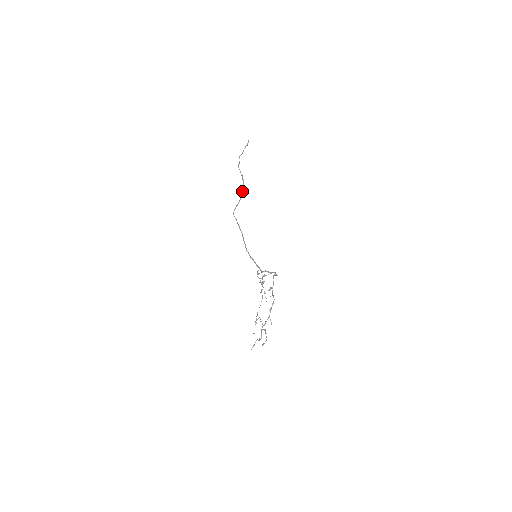
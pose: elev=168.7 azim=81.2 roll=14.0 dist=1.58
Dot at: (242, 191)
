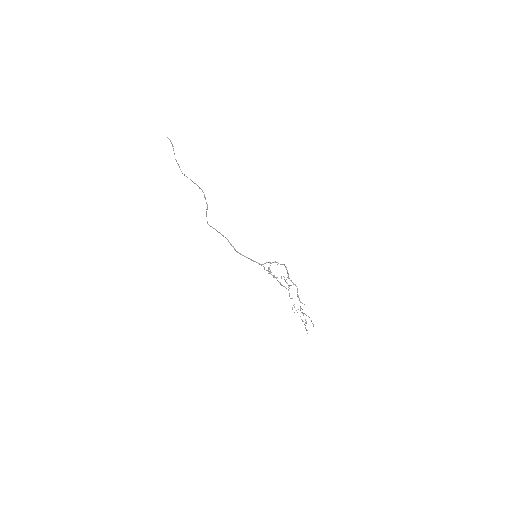
Dot at: occluded
